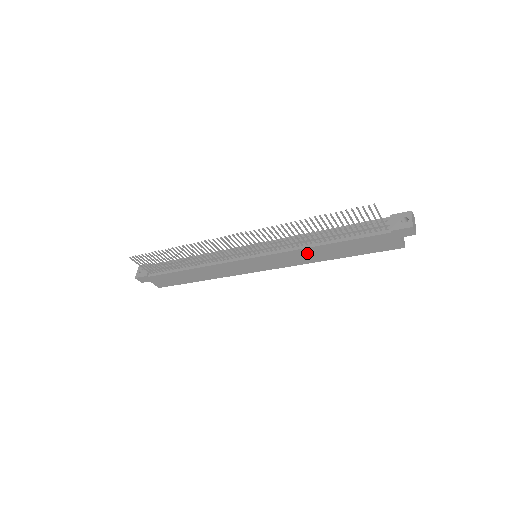
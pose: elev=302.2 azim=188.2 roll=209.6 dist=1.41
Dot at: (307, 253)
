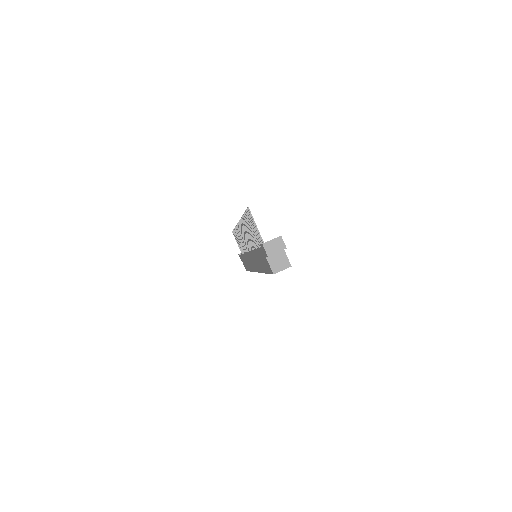
Dot at: (255, 258)
